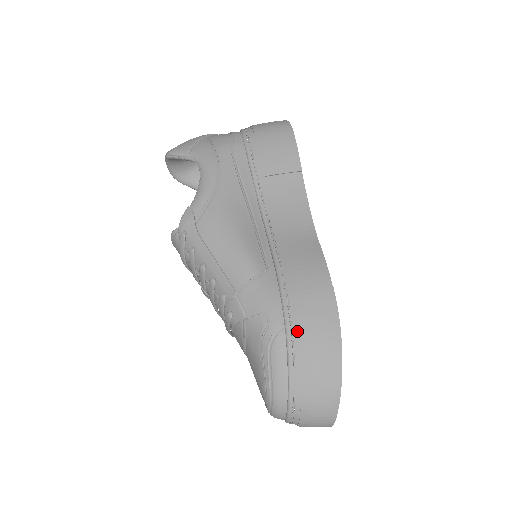
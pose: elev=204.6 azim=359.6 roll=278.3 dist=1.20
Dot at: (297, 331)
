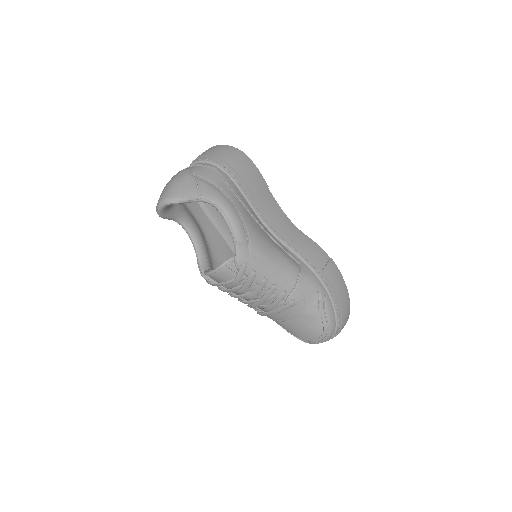
Dot at: (333, 291)
